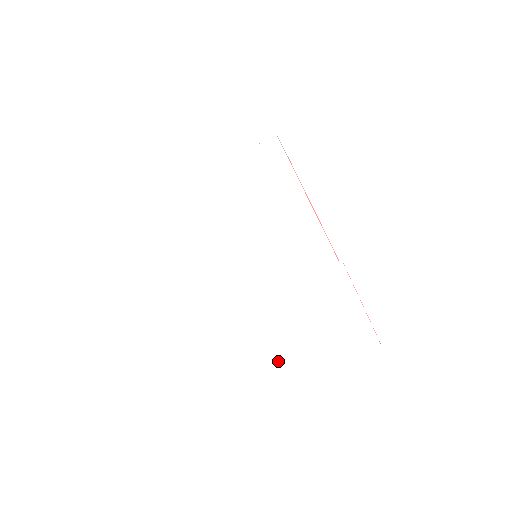
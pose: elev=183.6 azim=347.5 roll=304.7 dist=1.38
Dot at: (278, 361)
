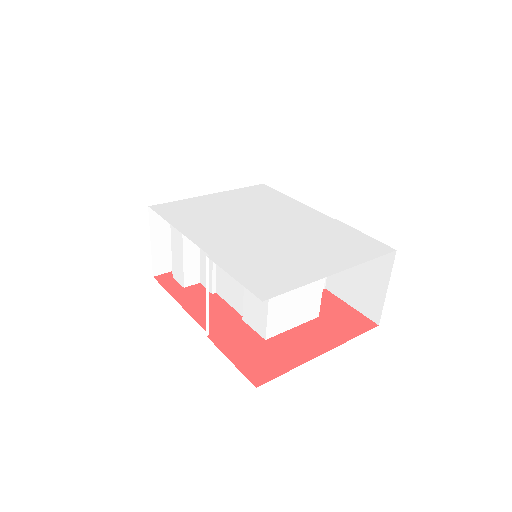
Dot at: (313, 261)
